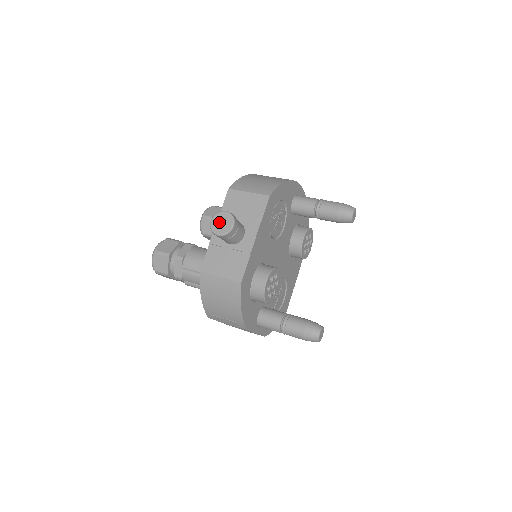
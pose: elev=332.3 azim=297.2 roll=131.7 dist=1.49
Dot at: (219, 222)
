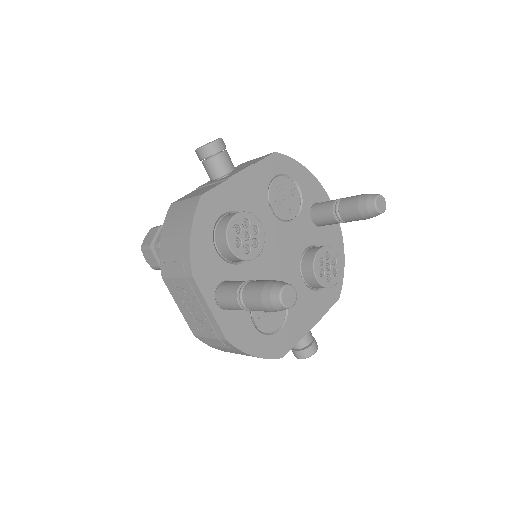
Dot at: occluded
